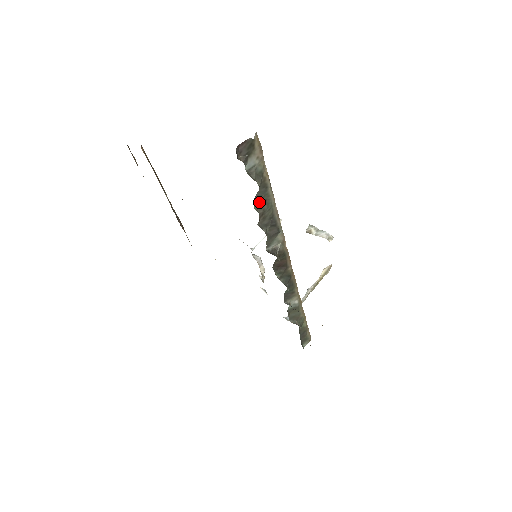
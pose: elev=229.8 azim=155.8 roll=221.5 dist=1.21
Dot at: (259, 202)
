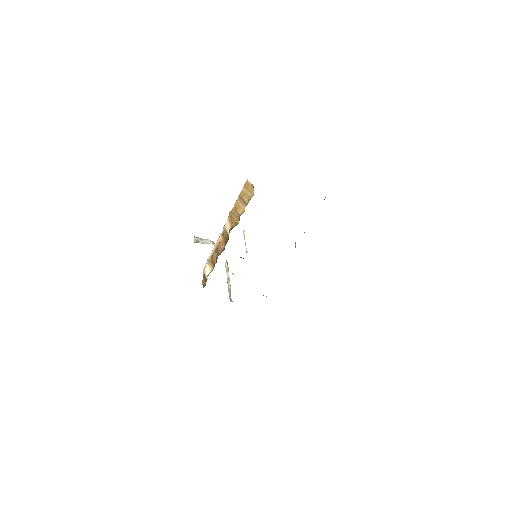
Dot at: occluded
